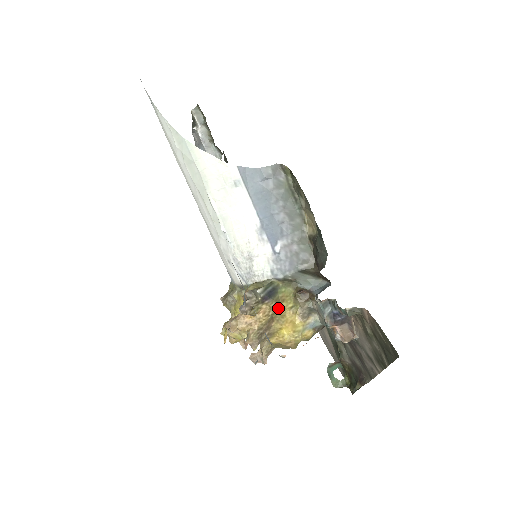
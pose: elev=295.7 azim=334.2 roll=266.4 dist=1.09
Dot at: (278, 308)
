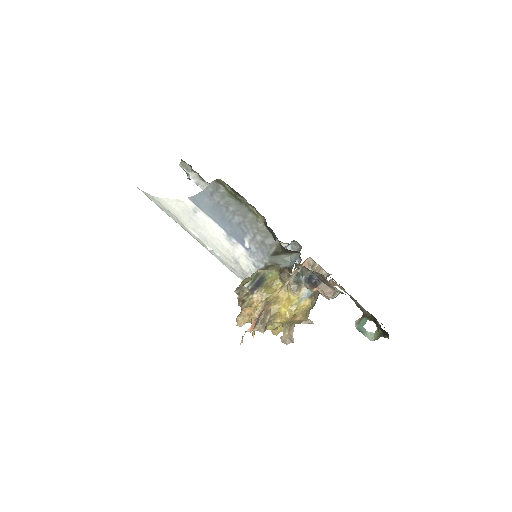
Dot at: (269, 292)
